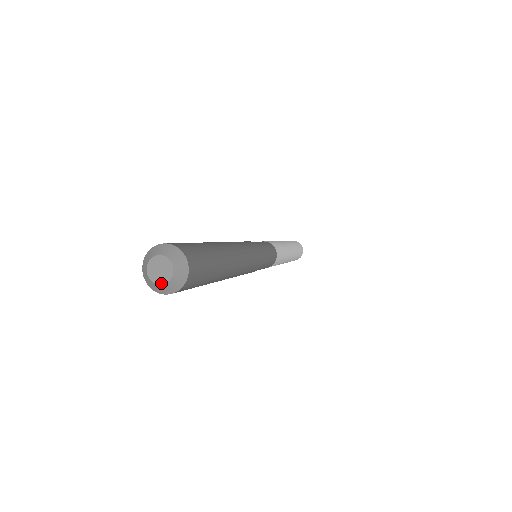
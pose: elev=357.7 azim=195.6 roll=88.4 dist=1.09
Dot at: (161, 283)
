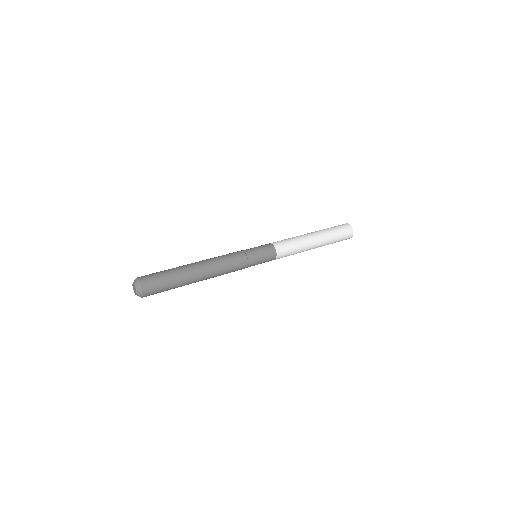
Dot at: (136, 294)
